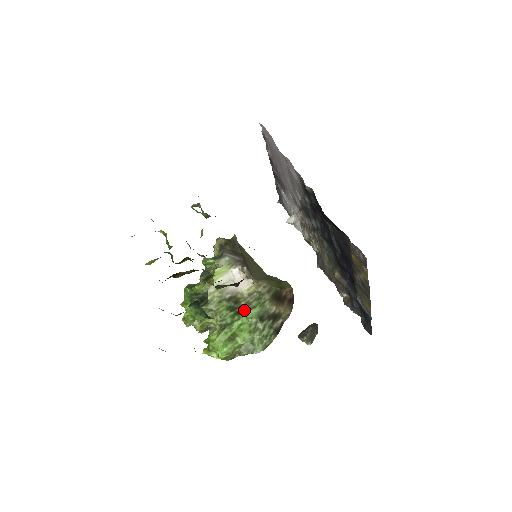
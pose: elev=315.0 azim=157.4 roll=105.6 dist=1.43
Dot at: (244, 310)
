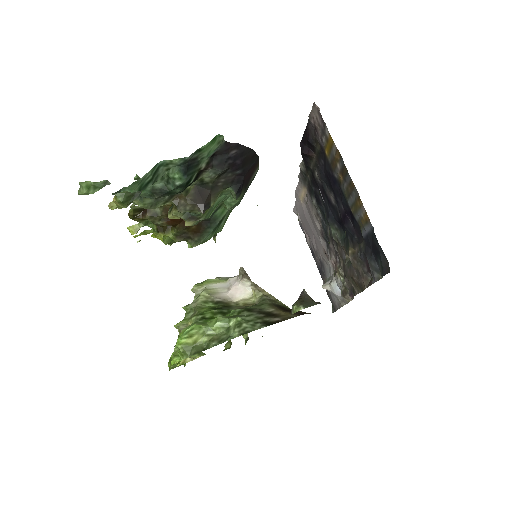
Dot at: occluded
